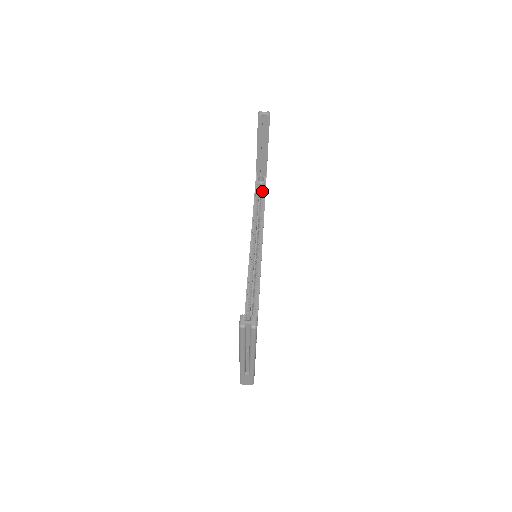
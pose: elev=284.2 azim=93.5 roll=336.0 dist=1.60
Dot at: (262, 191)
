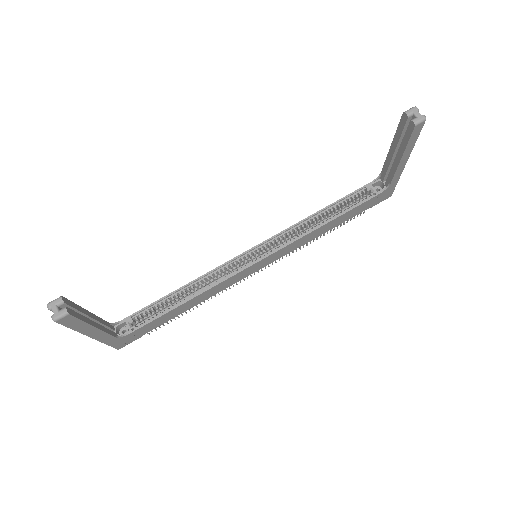
Dot at: (360, 200)
